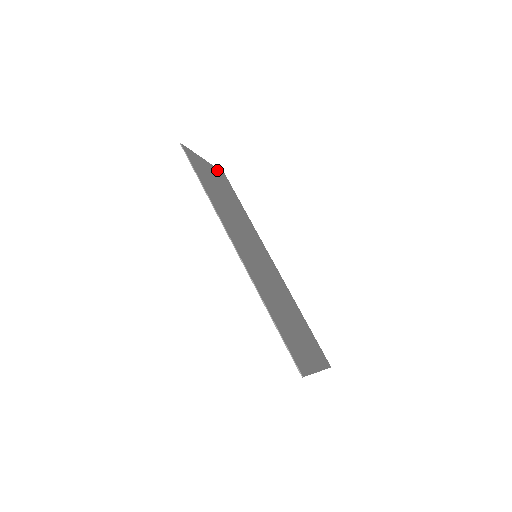
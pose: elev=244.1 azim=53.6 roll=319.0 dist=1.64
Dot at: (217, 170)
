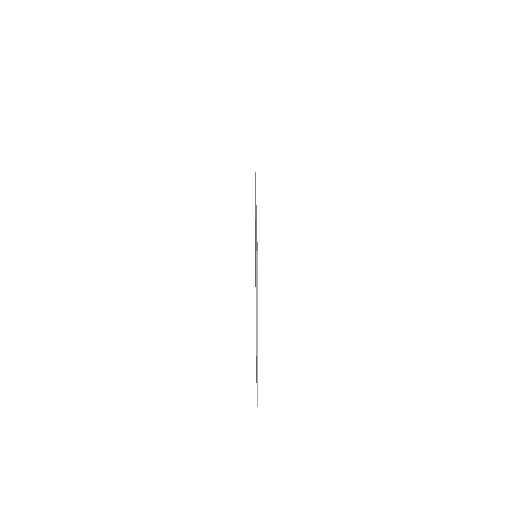
Dot at: occluded
